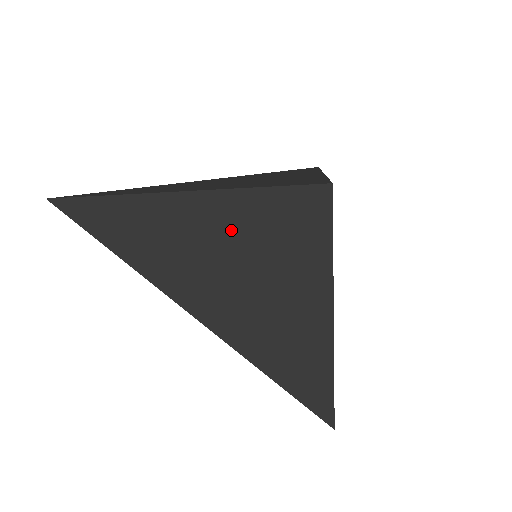
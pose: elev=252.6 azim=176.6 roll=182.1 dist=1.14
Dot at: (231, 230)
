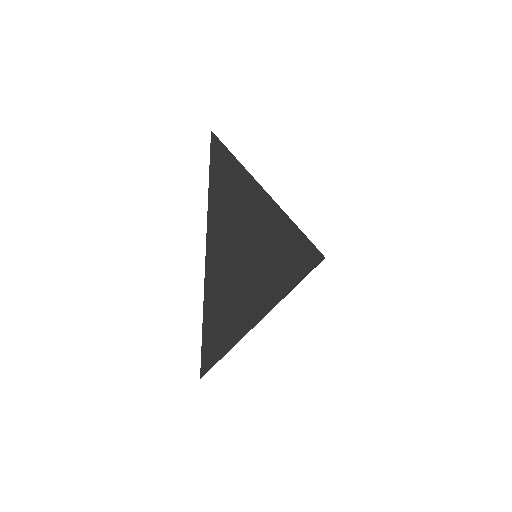
Dot at: (267, 229)
